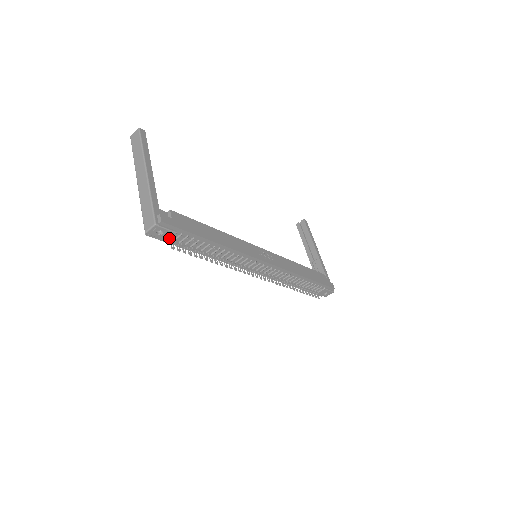
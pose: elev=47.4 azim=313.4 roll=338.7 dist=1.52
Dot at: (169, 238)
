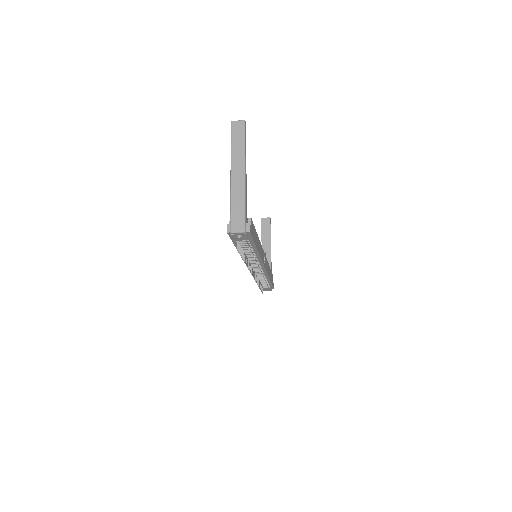
Dot at: (239, 240)
